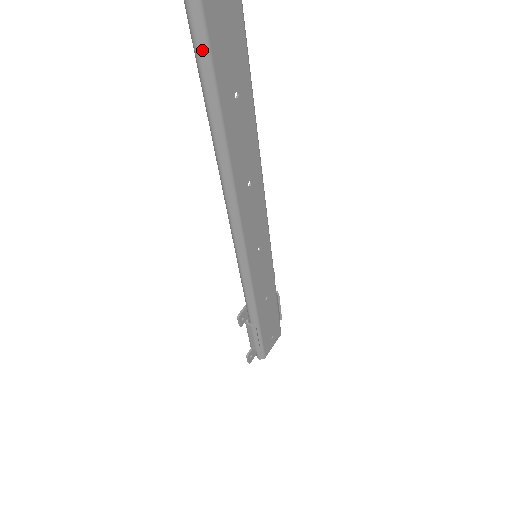
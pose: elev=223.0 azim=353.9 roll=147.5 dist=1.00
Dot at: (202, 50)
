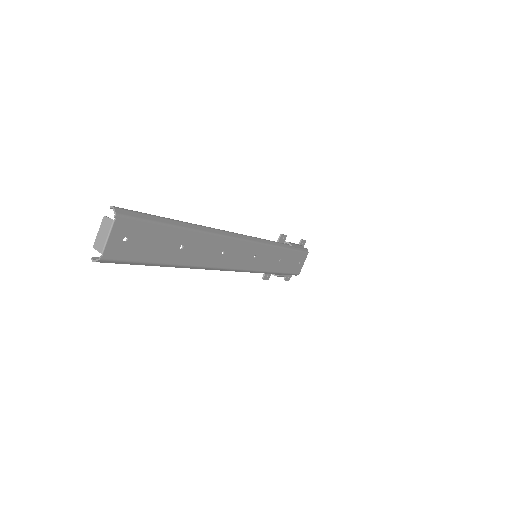
Dot at: occluded
